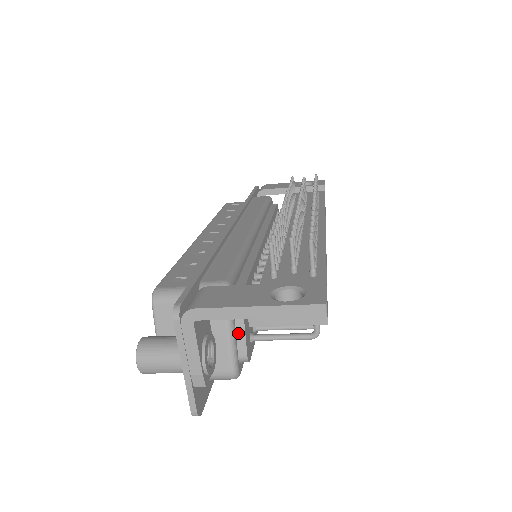
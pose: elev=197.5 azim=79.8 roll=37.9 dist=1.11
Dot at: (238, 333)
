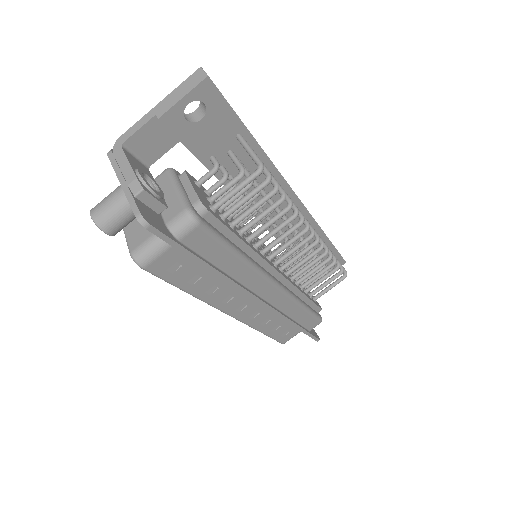
Dot at: (188, 191)
